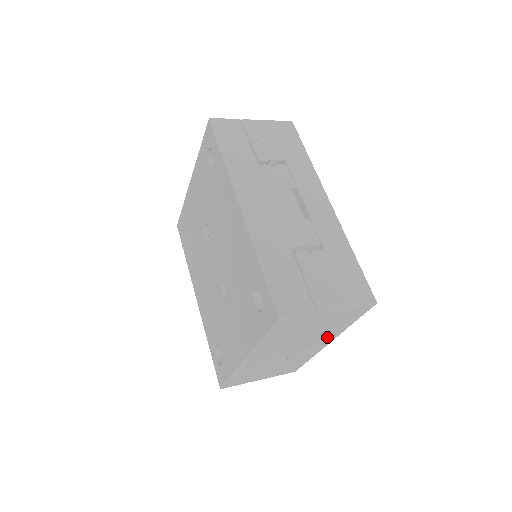
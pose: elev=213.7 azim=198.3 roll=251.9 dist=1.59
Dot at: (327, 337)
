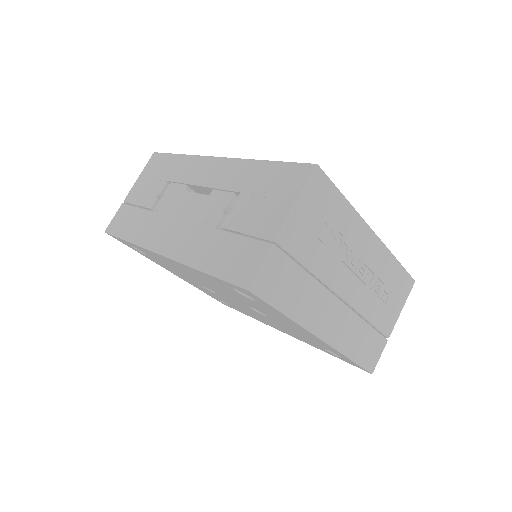
Dot at: (355, 235)
